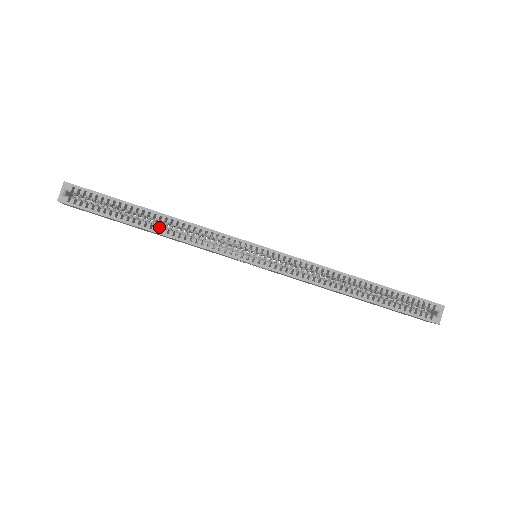
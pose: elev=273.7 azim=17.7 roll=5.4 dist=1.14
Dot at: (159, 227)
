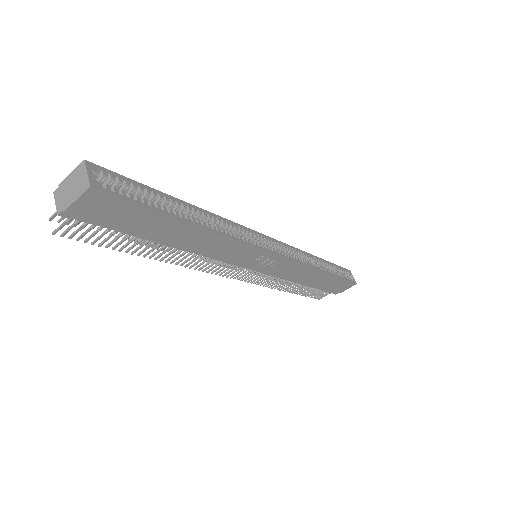
Dot at: occluded
